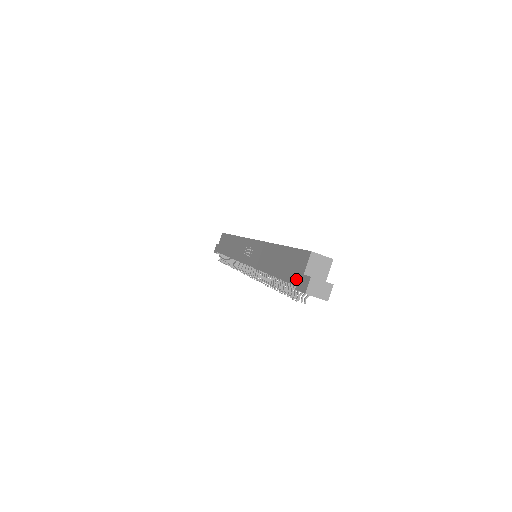
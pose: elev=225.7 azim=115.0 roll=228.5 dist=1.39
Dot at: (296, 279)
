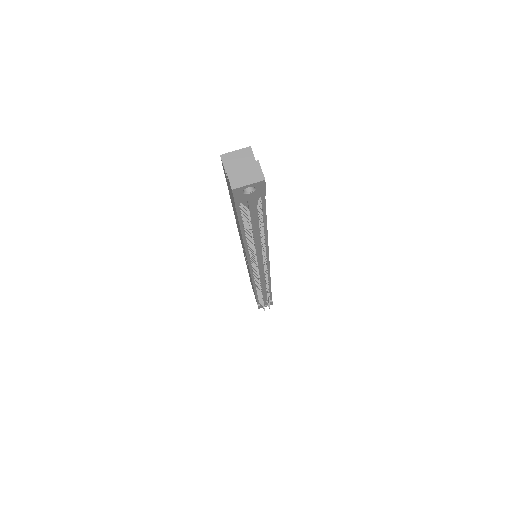
Dot at: (232, 196)
